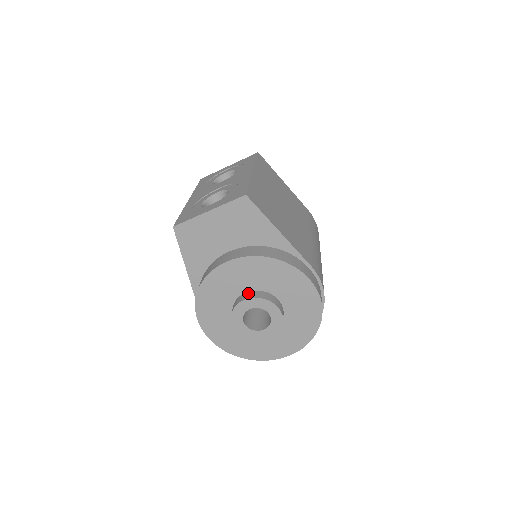
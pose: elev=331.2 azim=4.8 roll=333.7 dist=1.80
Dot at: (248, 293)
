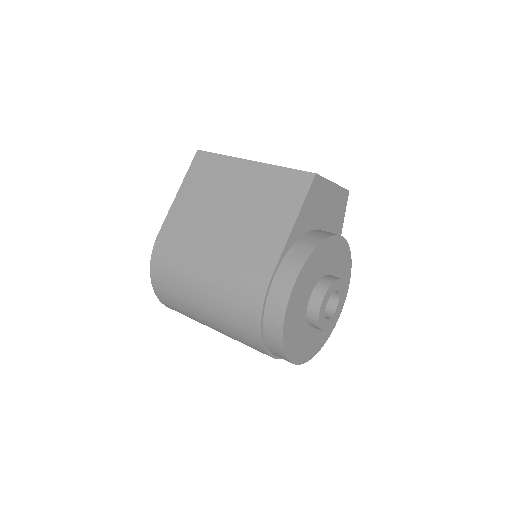
Dot at: occluded
